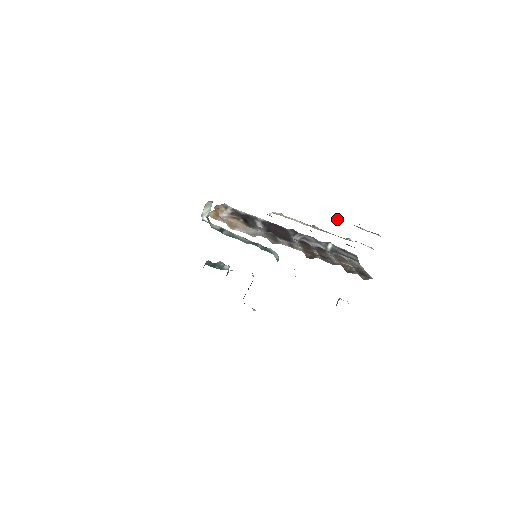
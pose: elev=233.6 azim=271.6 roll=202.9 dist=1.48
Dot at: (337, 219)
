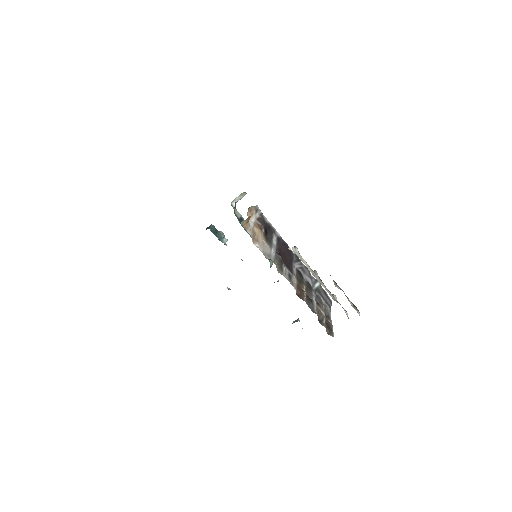
Dot at: (337, 285)
